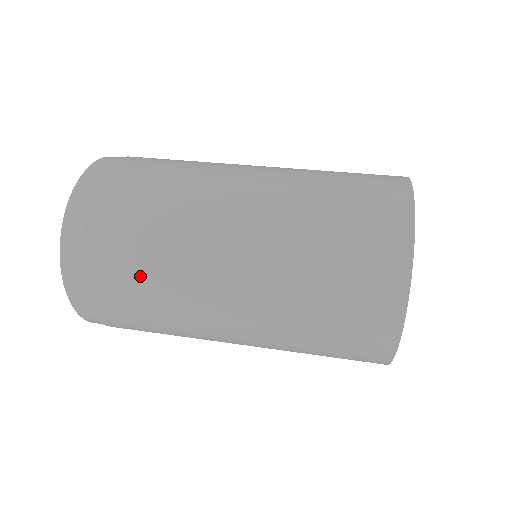
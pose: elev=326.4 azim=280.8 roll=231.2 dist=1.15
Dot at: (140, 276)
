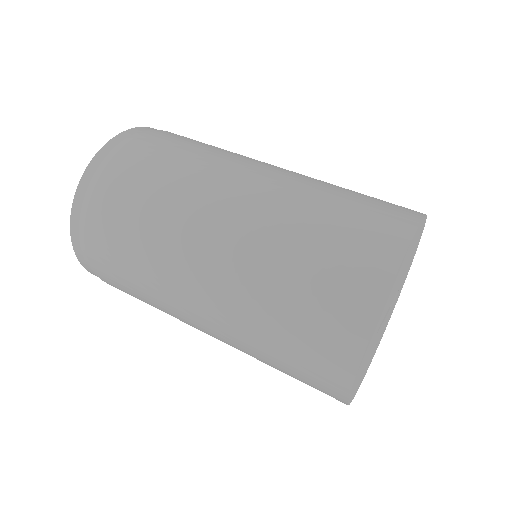
Dot at: occluded
